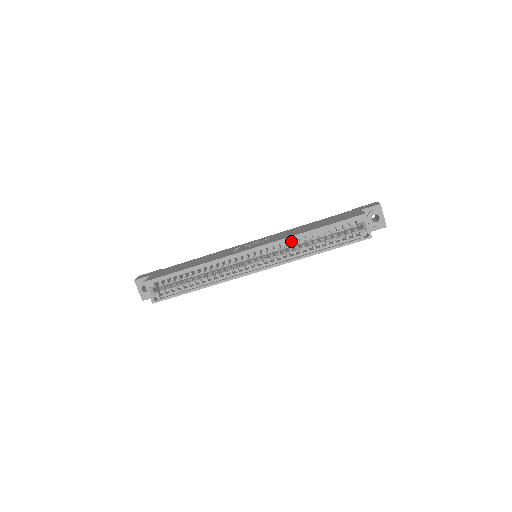
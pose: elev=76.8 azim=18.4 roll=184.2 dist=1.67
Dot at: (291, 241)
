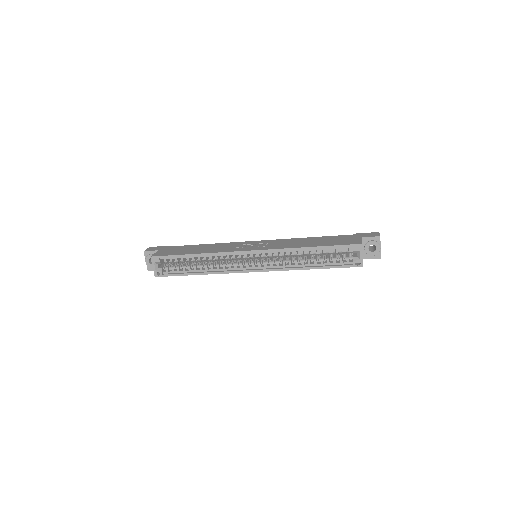
Dot at: (289, 252)
